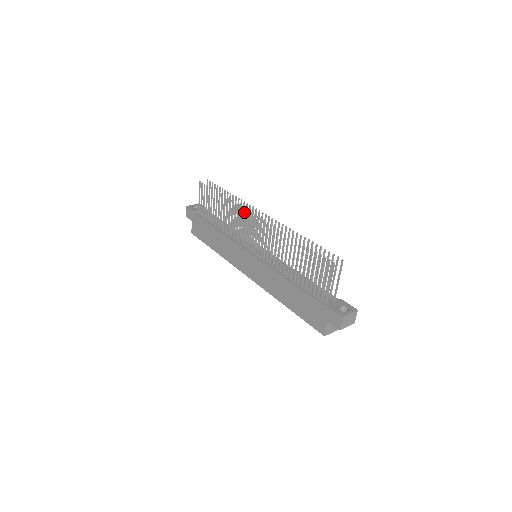
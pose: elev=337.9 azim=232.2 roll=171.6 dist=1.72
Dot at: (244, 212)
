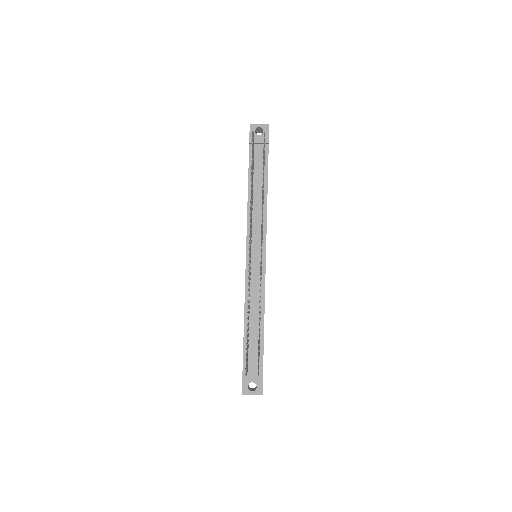
Dot at: occluded
